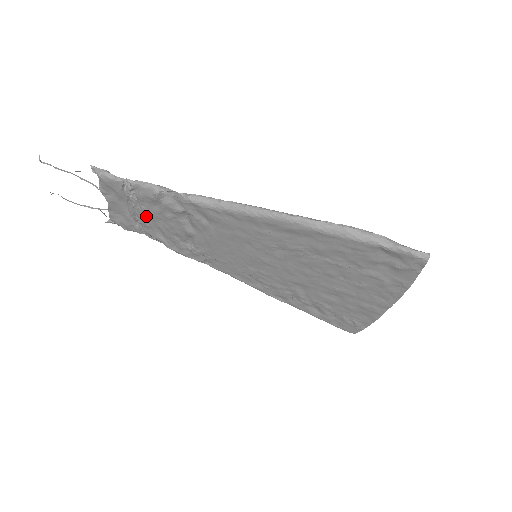
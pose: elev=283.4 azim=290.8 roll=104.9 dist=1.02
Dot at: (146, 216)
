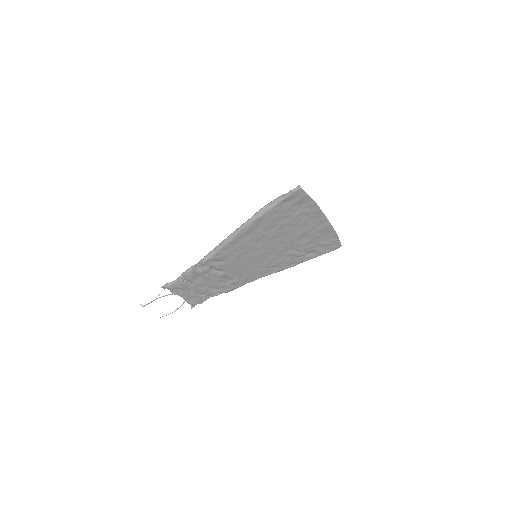
Dot at: (200, 286)
